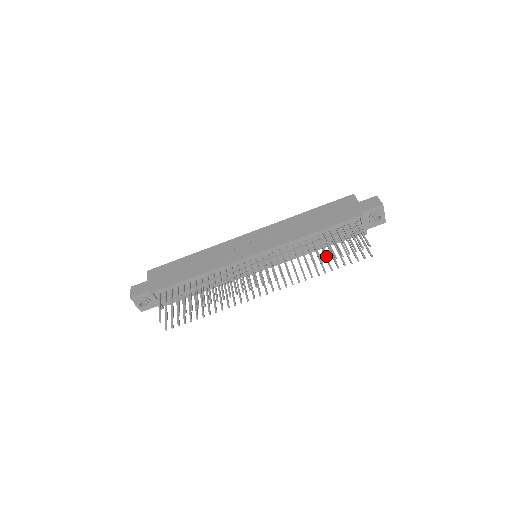
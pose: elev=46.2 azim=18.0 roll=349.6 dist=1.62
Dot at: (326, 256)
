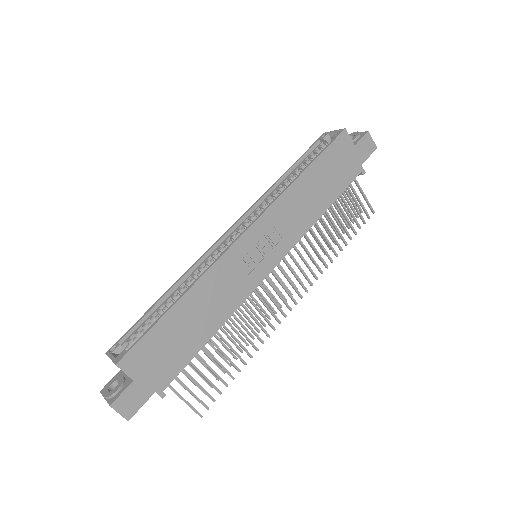
Dot at: (343, 240)
